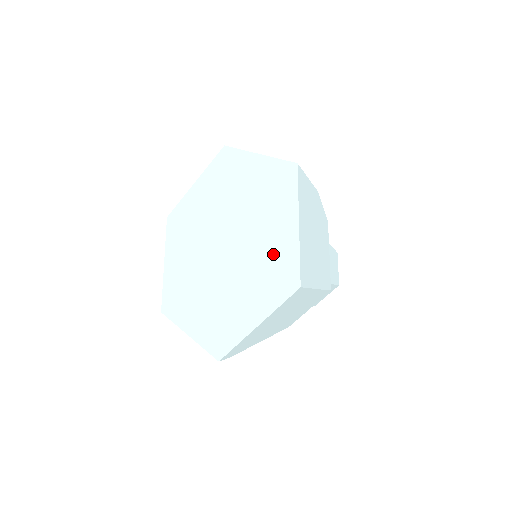
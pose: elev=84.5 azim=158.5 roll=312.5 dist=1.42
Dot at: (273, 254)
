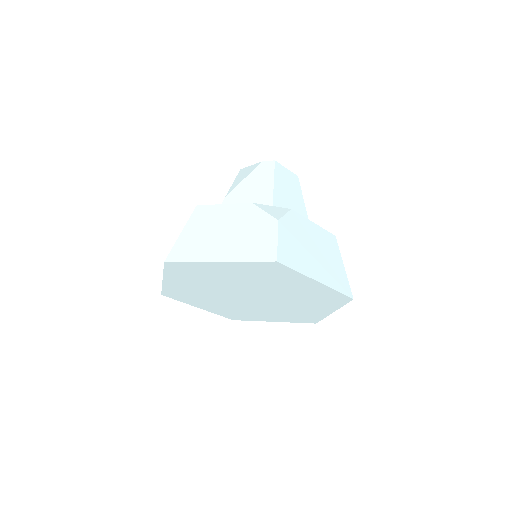
Dot at: (310, 294)
